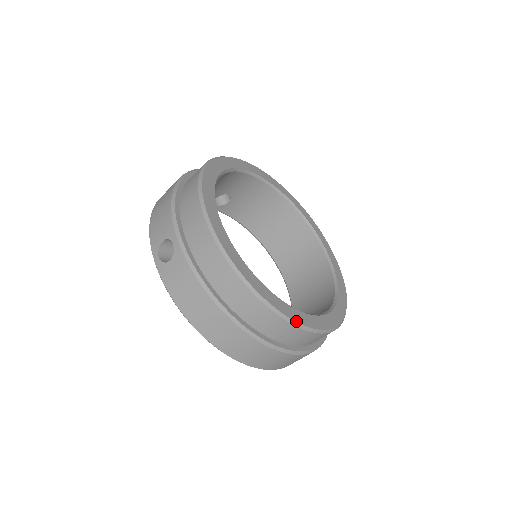
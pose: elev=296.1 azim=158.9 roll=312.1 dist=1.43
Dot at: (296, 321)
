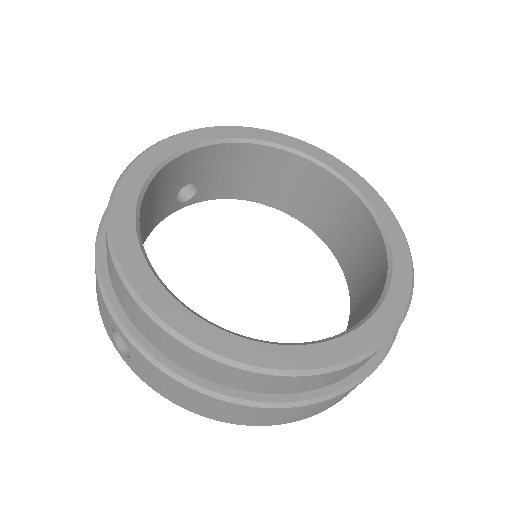
Dot at: (330, 365)
